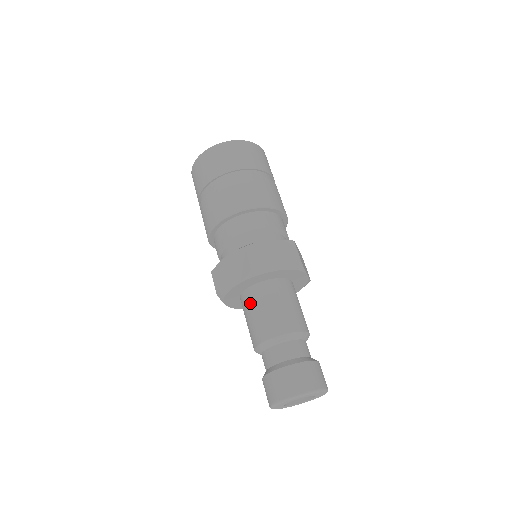
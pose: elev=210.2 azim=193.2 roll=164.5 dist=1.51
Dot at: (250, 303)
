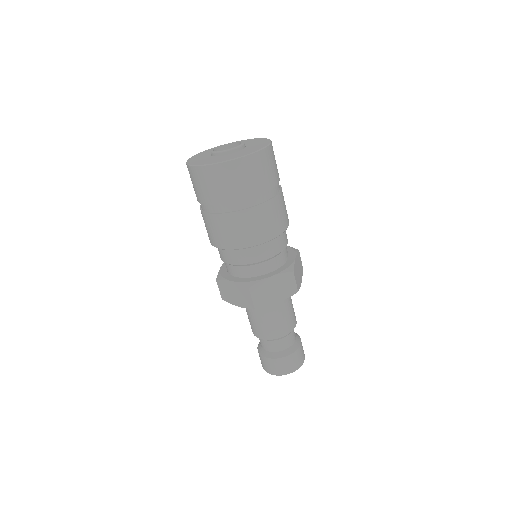
Dot at: (274, 309)
